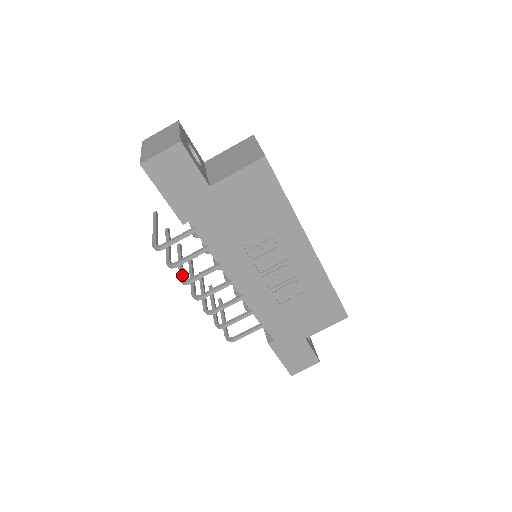
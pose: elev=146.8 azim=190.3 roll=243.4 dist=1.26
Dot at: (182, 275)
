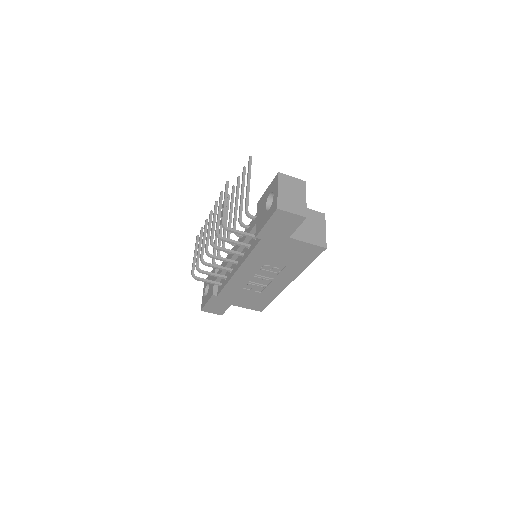
Dot at: occluded
